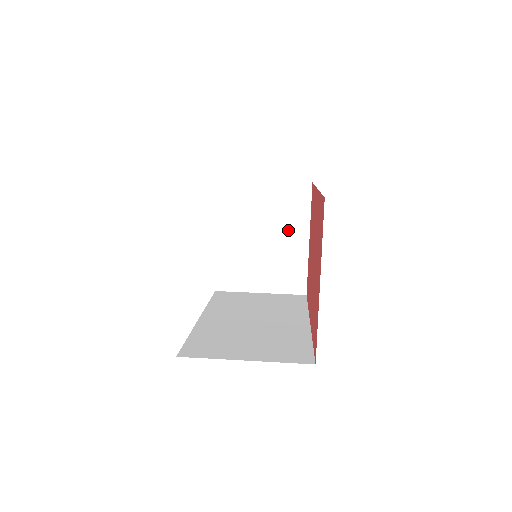
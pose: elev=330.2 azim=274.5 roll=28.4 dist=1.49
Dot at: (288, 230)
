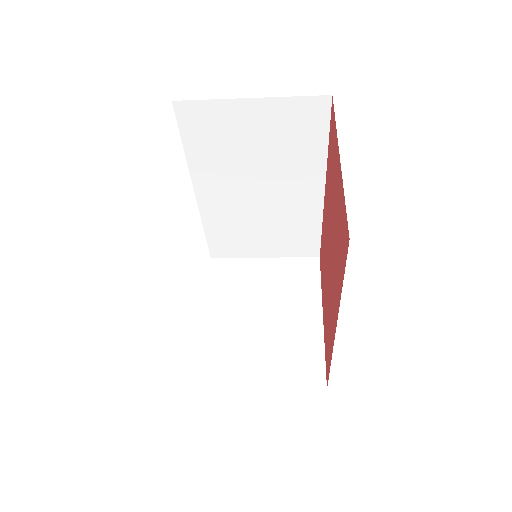
Dot at: (295, 306)
